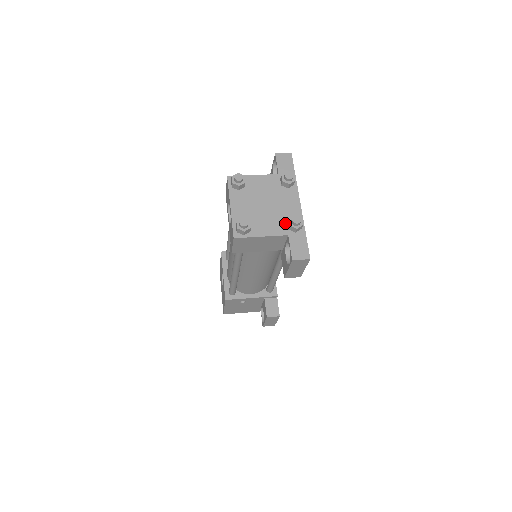
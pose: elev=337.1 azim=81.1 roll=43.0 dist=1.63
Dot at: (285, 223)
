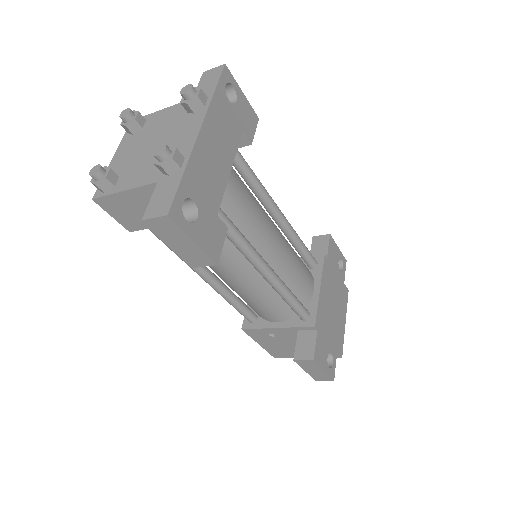
Dot at: occluded
